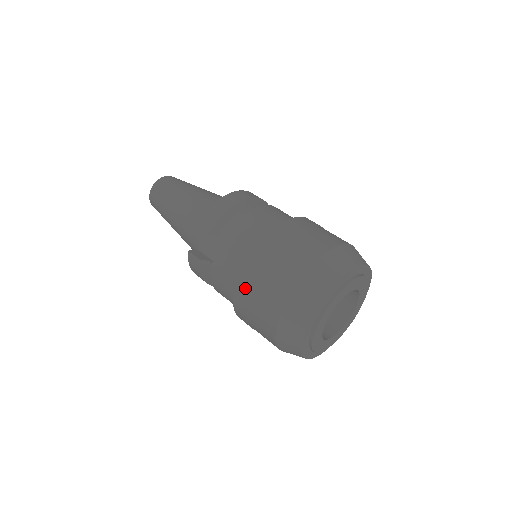
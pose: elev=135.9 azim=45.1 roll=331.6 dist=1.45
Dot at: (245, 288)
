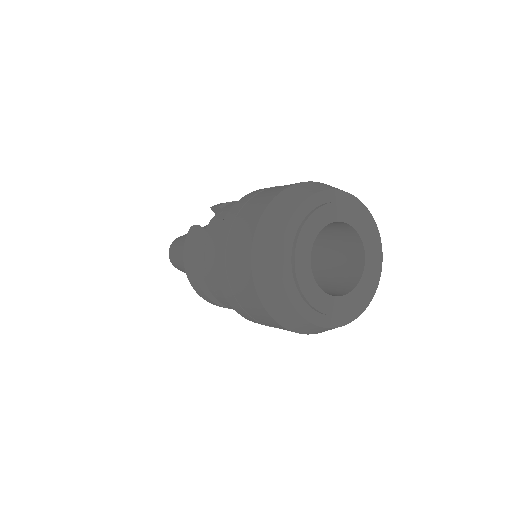
Dot at: (239, 205)
